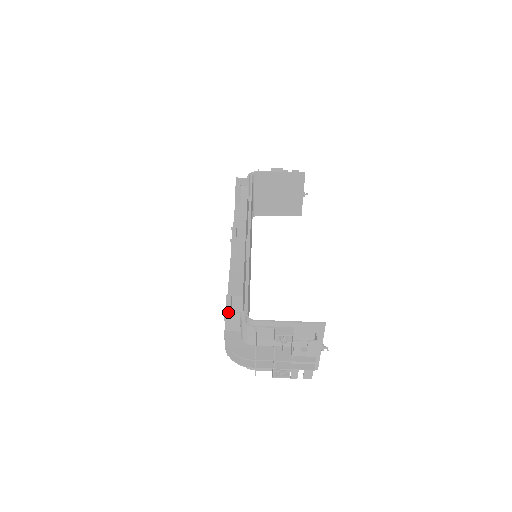
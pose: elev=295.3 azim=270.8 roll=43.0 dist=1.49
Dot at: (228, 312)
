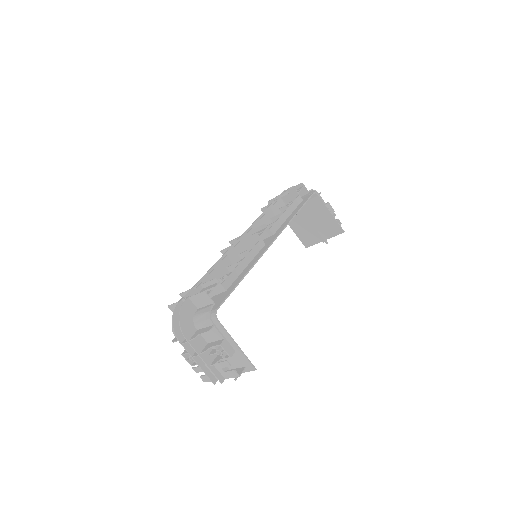
Dot at: (207, 294)
